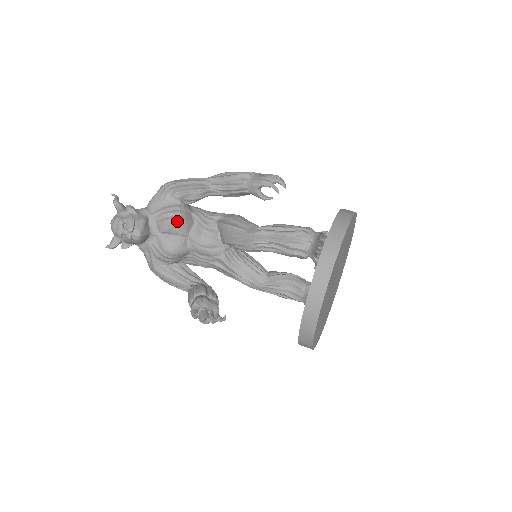
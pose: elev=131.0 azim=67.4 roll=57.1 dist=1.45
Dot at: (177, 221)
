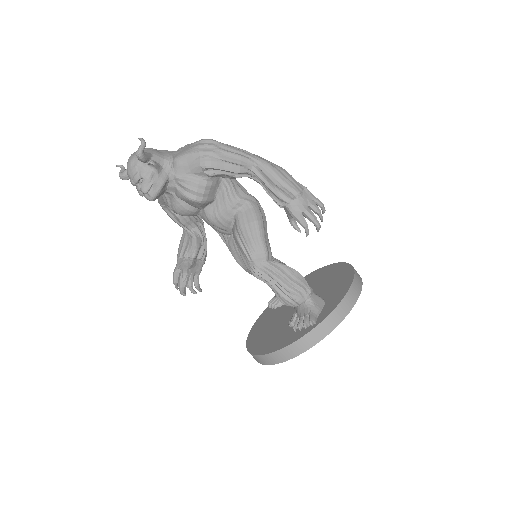
Dot at: (196, 202)
